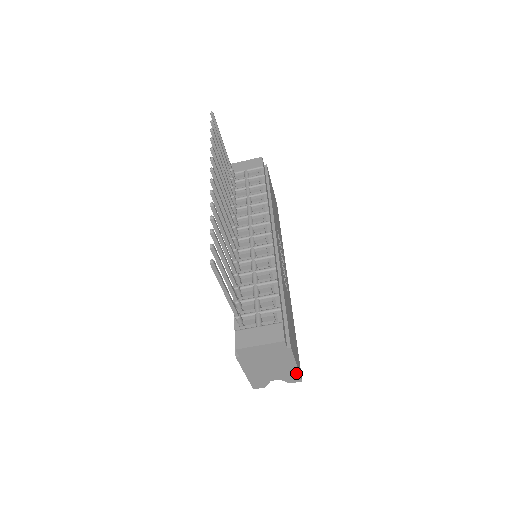
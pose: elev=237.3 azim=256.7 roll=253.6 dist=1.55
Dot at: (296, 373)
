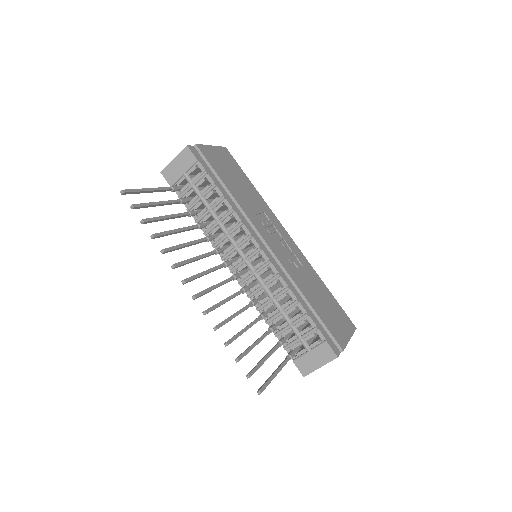
Dot at: occluded
